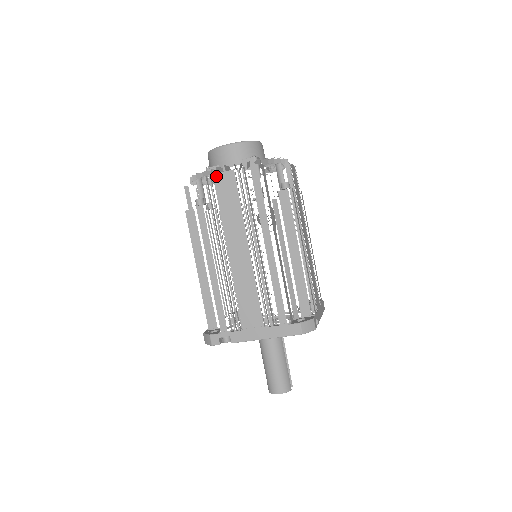
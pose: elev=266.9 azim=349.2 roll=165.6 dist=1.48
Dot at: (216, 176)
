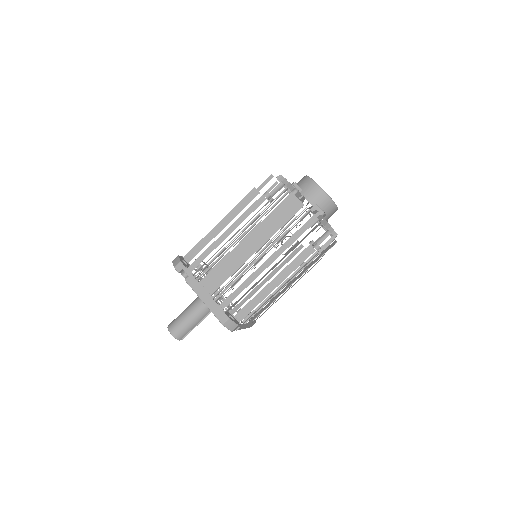
Dot at: (292, 195)
